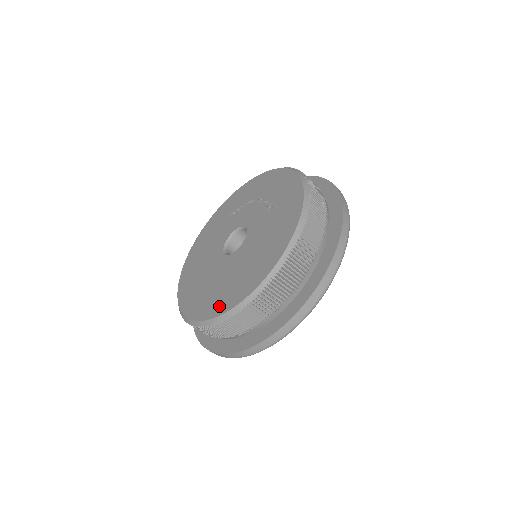
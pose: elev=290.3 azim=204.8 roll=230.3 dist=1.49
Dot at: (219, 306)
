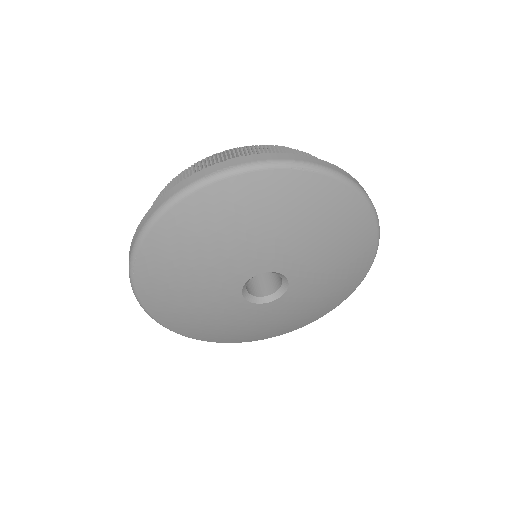
Dot at: occluded
